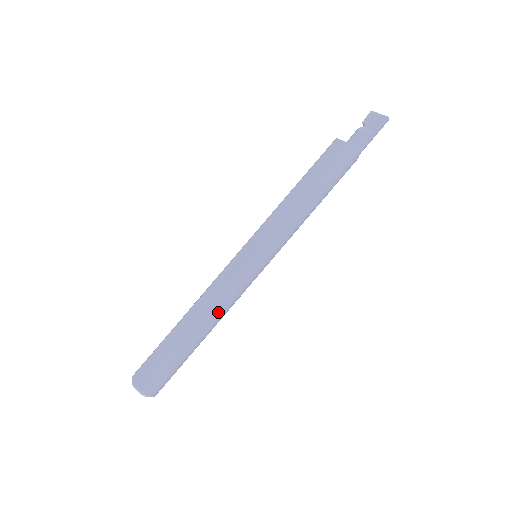
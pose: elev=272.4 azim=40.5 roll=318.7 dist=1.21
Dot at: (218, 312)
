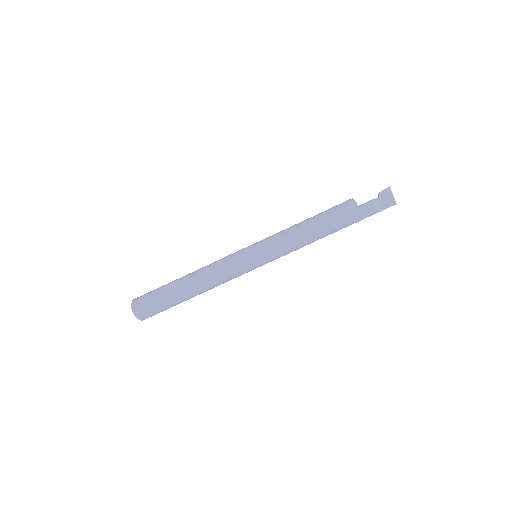
Dot at: (214, 287)
